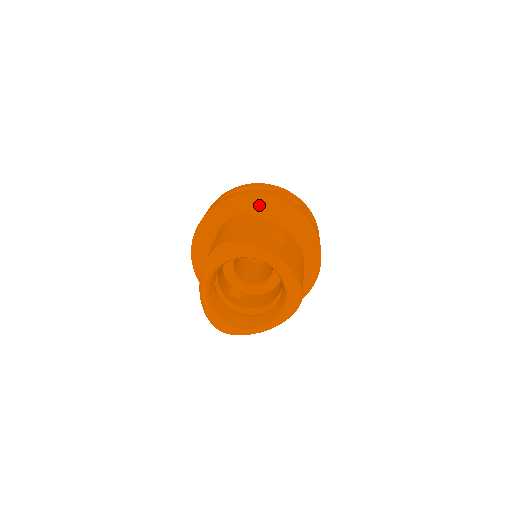
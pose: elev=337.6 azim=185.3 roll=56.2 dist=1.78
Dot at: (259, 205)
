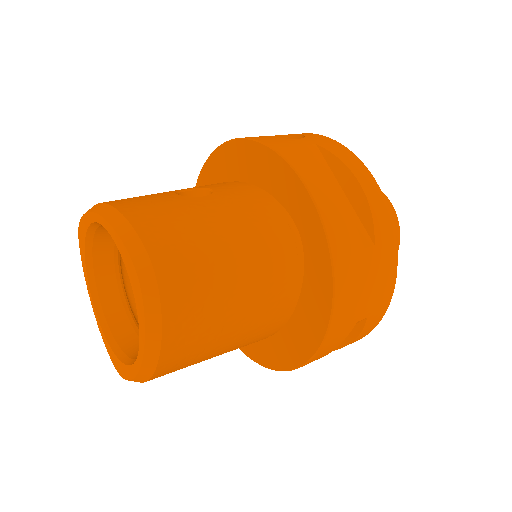
Dot at: (220, 166)
